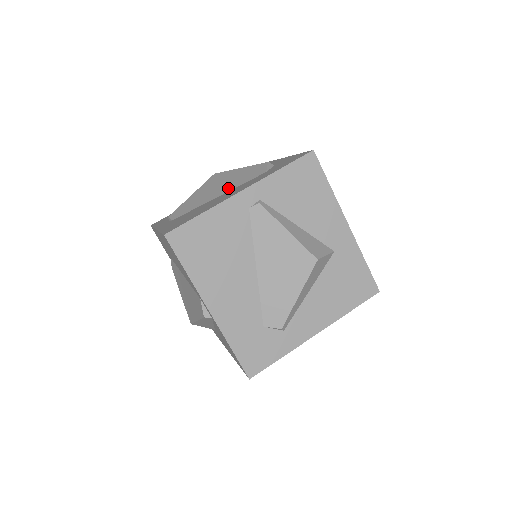
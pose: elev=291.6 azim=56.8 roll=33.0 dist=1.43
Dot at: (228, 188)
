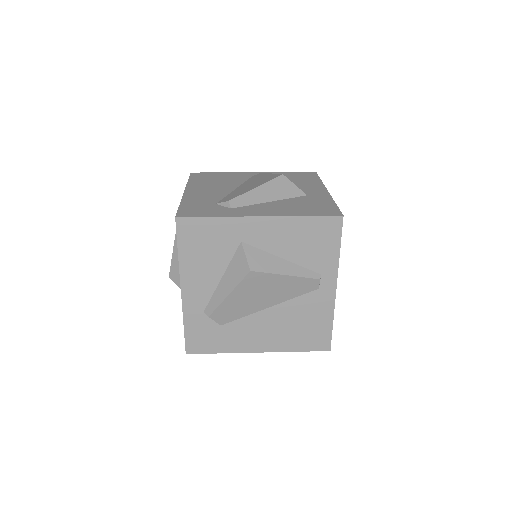
Dot at: occluded
